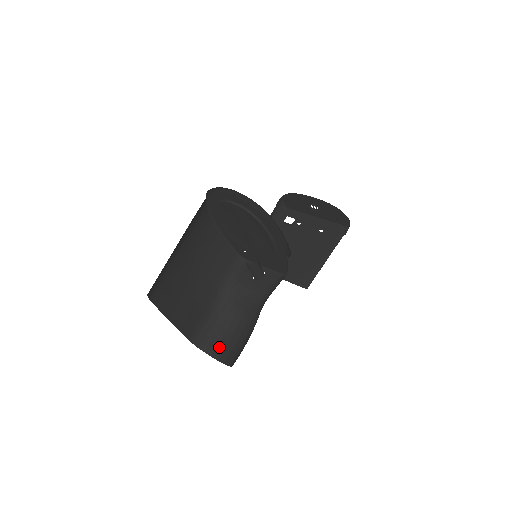
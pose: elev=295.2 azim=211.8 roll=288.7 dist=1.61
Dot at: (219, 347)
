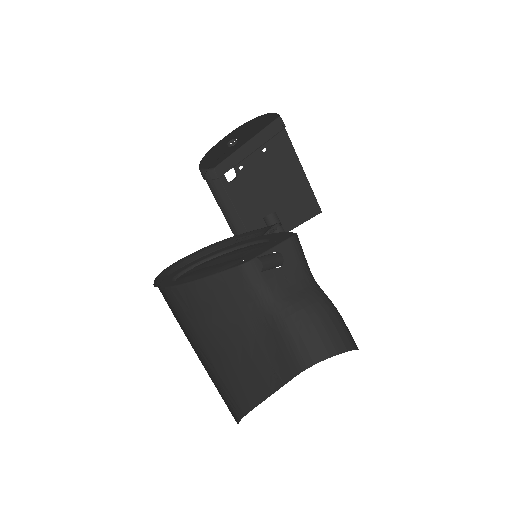
Dot at: (327, 343)
